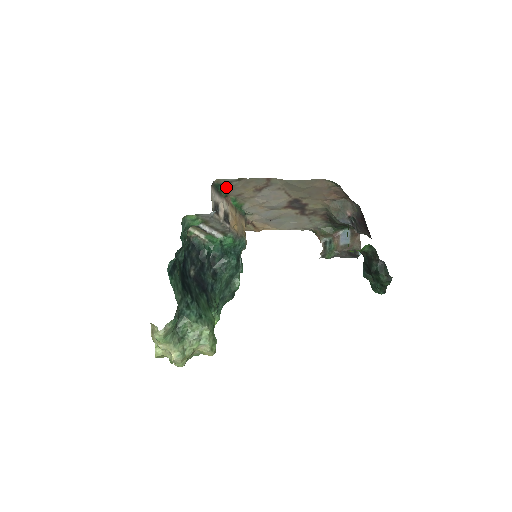
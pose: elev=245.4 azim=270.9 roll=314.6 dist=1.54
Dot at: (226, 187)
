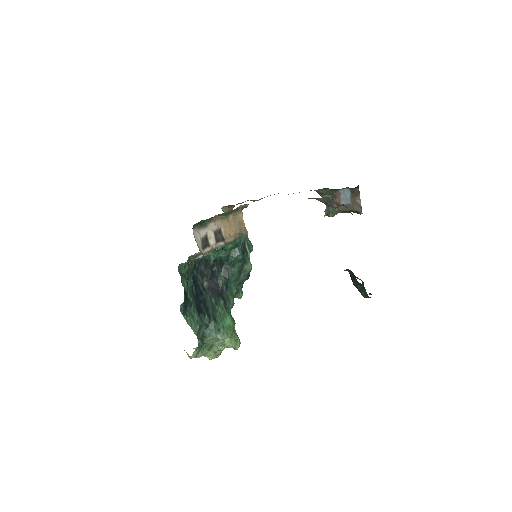
Dot at: occluded
